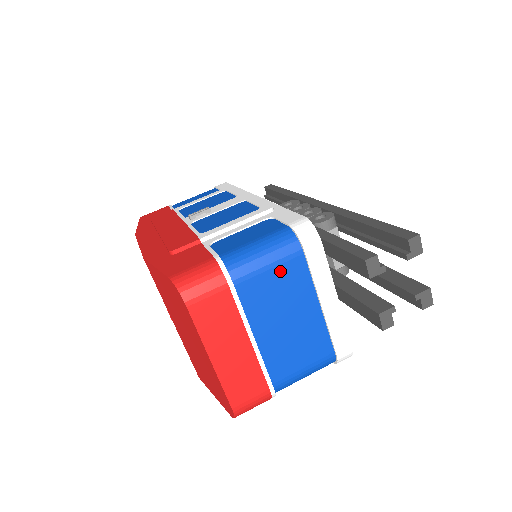
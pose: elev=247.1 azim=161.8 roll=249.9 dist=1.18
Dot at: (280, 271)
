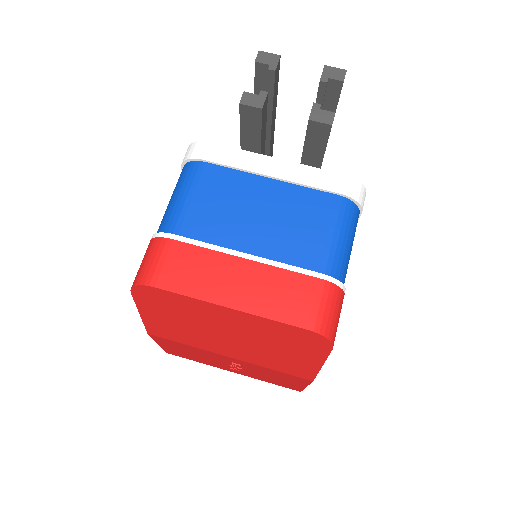
Dot at: (203, 191)
